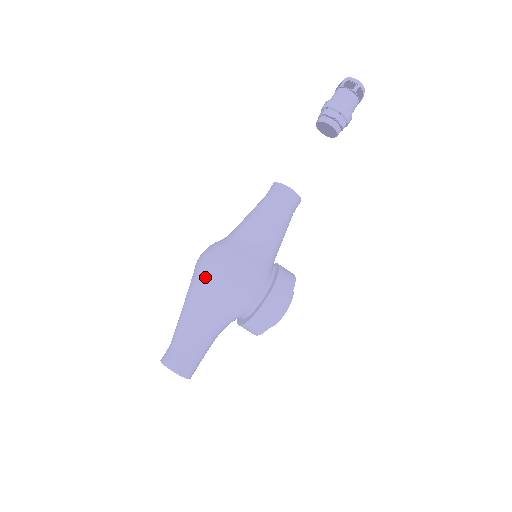
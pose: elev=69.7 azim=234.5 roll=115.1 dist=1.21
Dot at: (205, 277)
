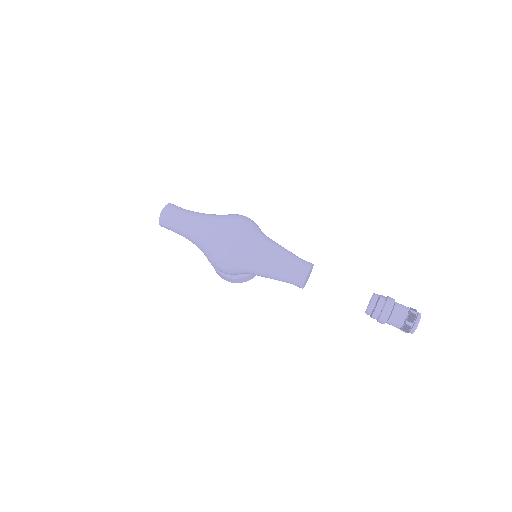
Dot at: (212, 248)
